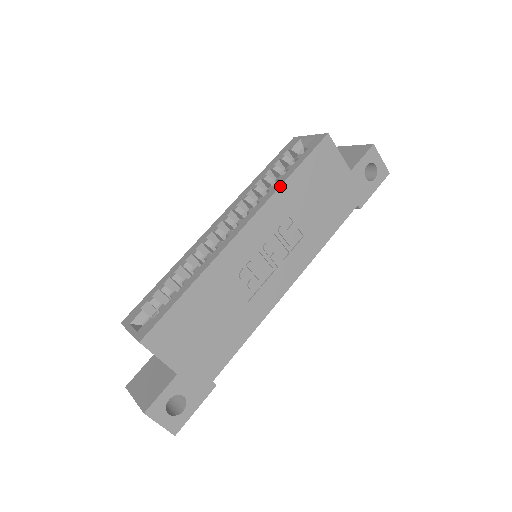
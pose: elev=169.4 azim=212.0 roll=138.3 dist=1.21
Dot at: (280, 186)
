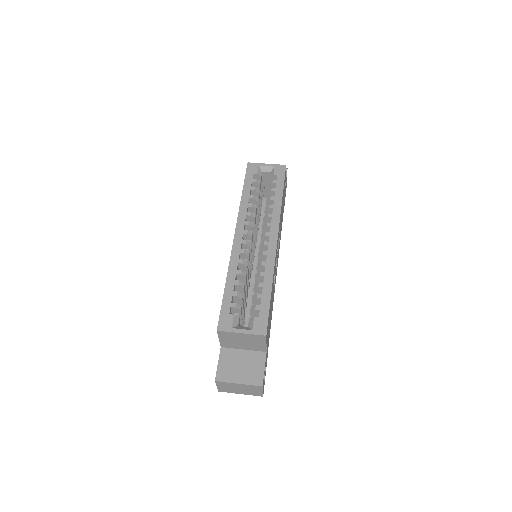
Dot at: (281, 206)
